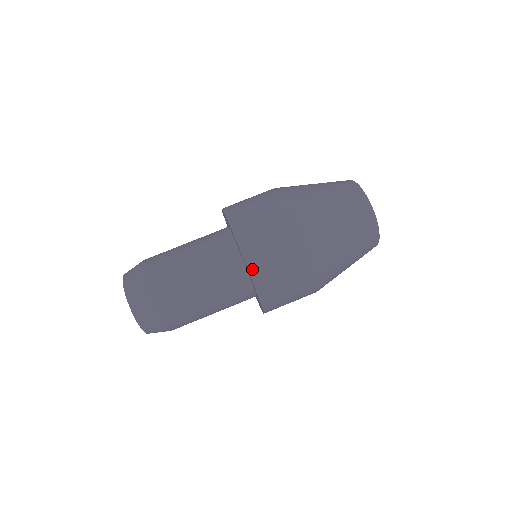
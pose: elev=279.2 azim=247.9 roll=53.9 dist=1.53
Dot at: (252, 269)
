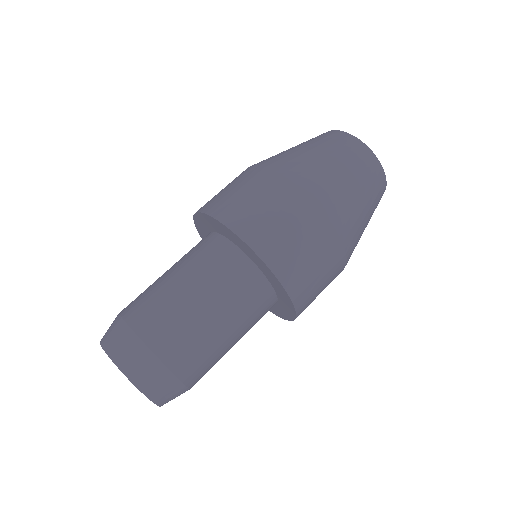
Dot at: (237, 229)
